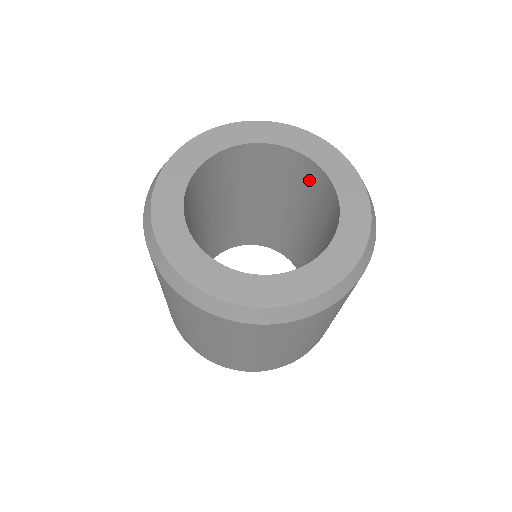
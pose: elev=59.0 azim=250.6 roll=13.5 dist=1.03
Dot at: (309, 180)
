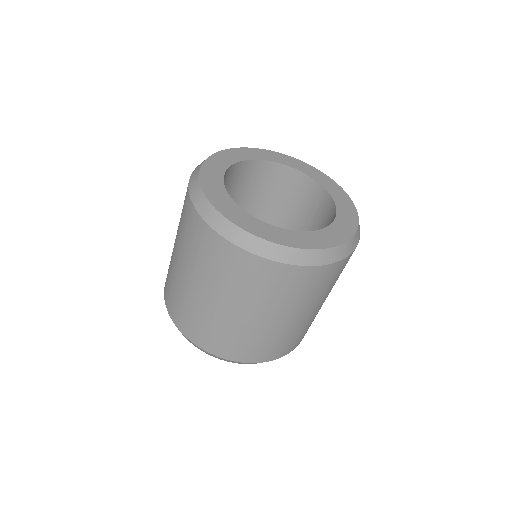
Dot at: (323, 216)
